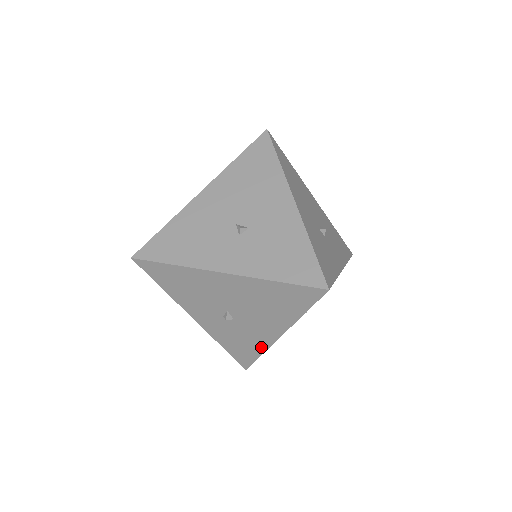
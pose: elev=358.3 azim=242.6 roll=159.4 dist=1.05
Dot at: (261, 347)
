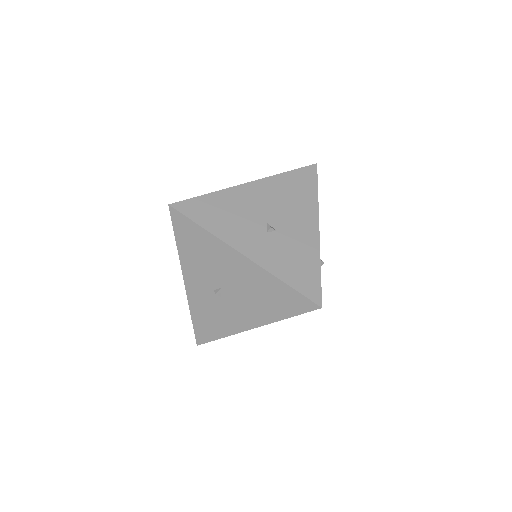
Dot at: (227, 331)
